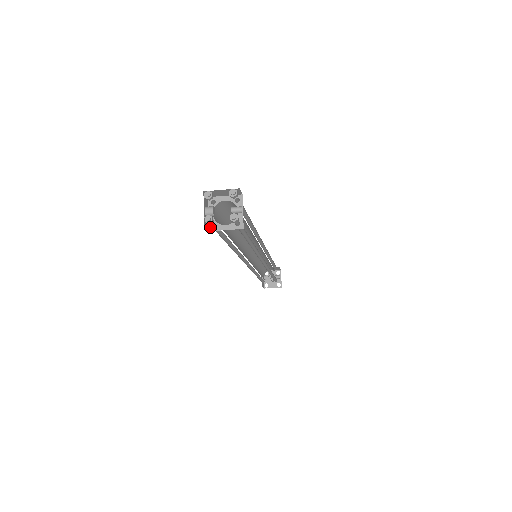
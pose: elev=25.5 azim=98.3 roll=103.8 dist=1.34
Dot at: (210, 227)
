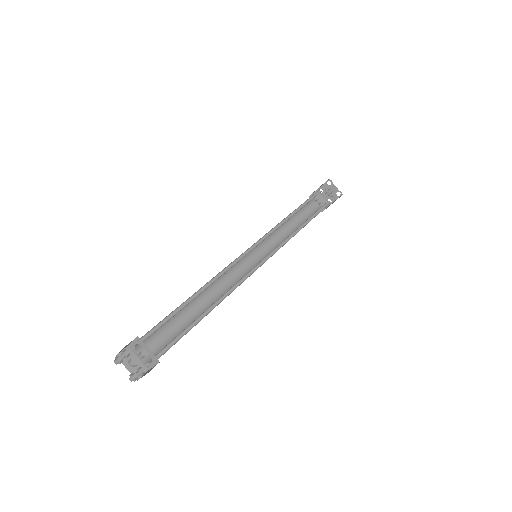
Dot at: (146, 367)
